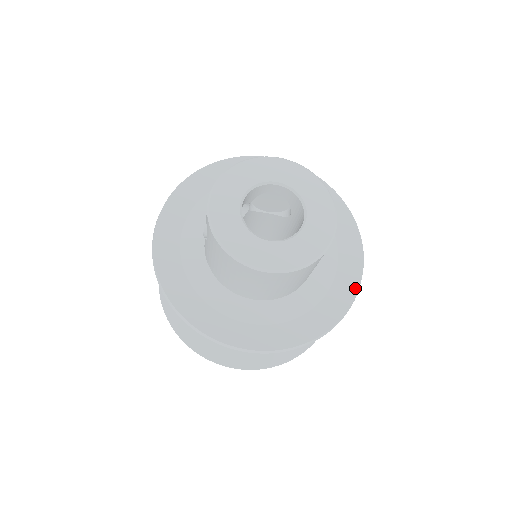
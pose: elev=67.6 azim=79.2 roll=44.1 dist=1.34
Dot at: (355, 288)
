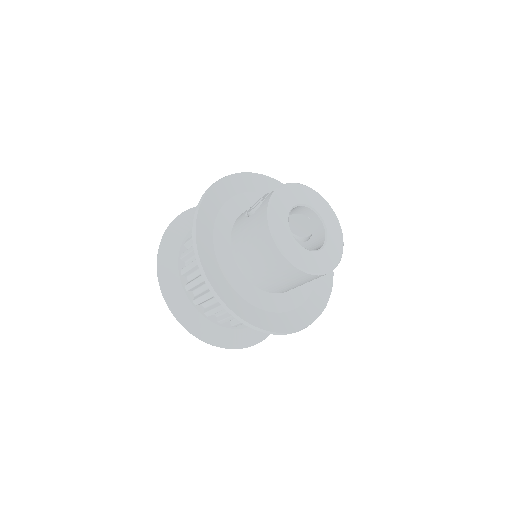
Dot at: (312, 319)
